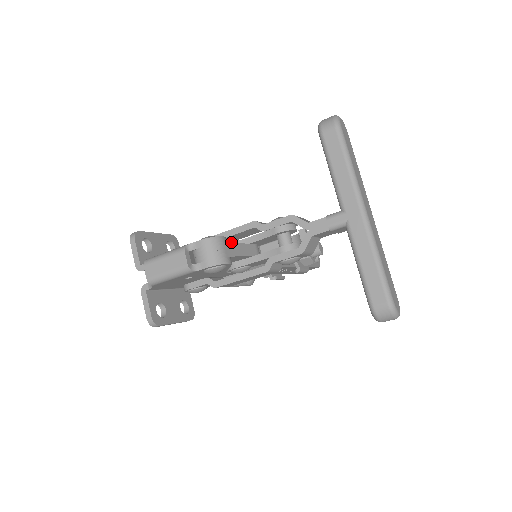
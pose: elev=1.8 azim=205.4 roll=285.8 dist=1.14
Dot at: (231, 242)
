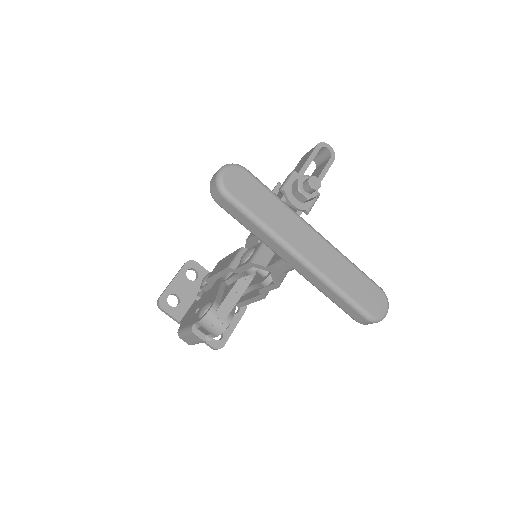
Dot at: (225, 279)
